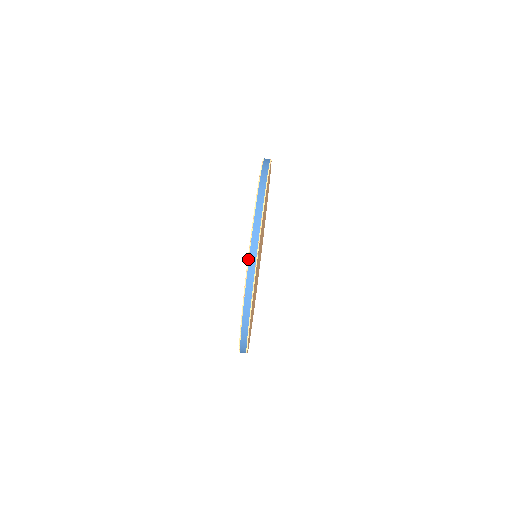
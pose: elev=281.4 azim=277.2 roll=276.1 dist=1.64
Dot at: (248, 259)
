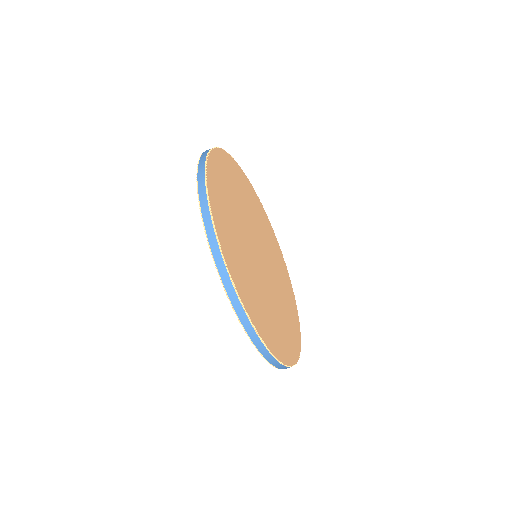
Dot at: occluded
